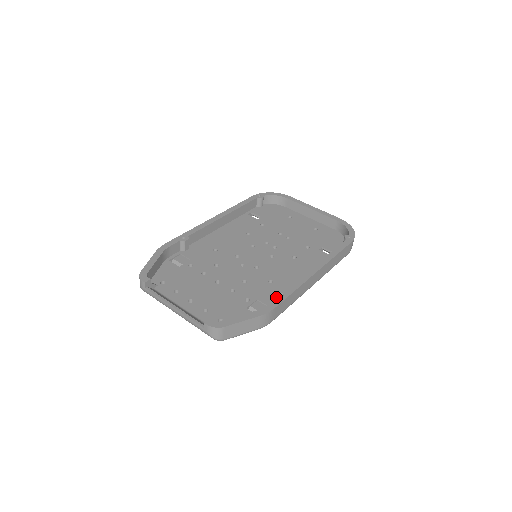
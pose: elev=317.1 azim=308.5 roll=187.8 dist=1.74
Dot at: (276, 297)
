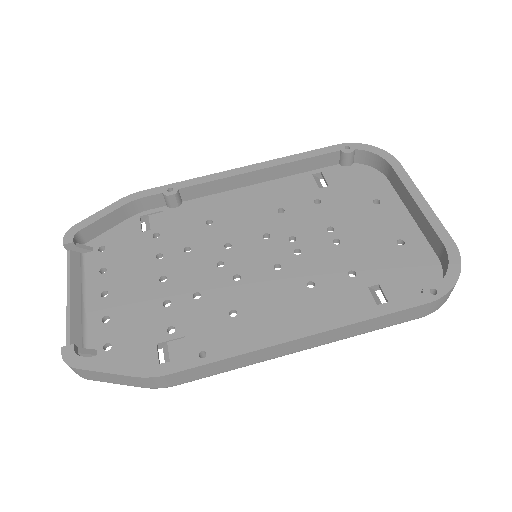
Dot at: (192, 354)
